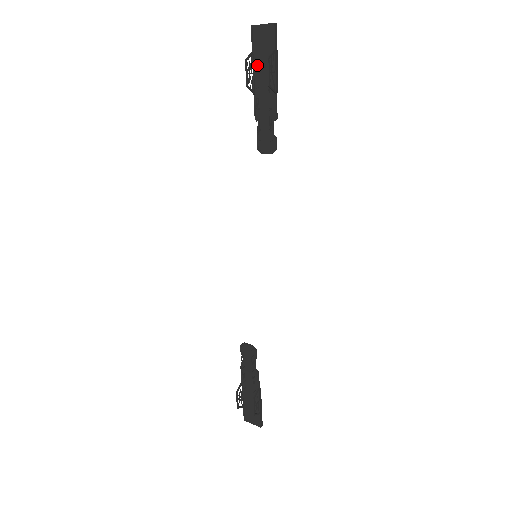
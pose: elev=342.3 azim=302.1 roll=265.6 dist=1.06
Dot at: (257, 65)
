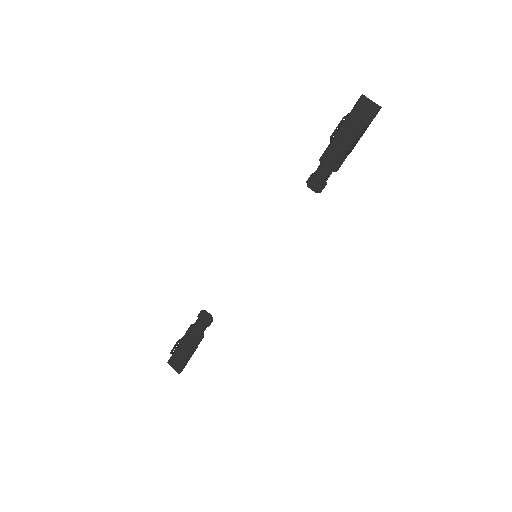
Dot at: (347, 124)
